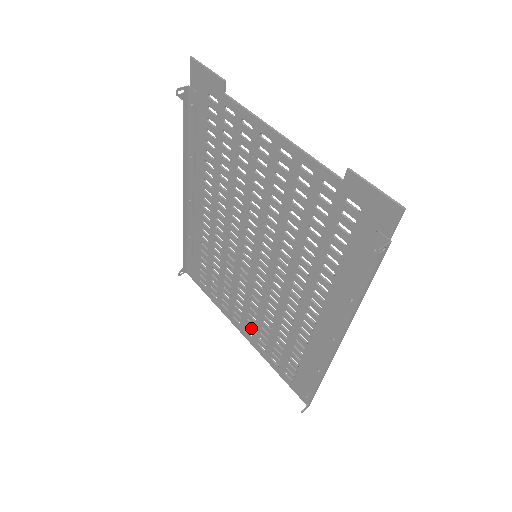
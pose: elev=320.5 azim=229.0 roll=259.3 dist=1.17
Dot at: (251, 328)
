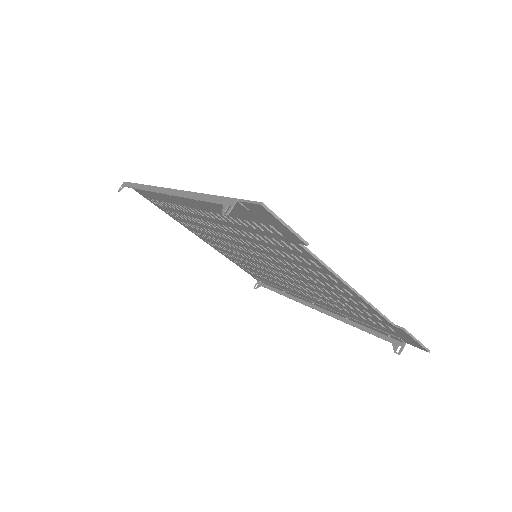
Dot at: (215, 246)
